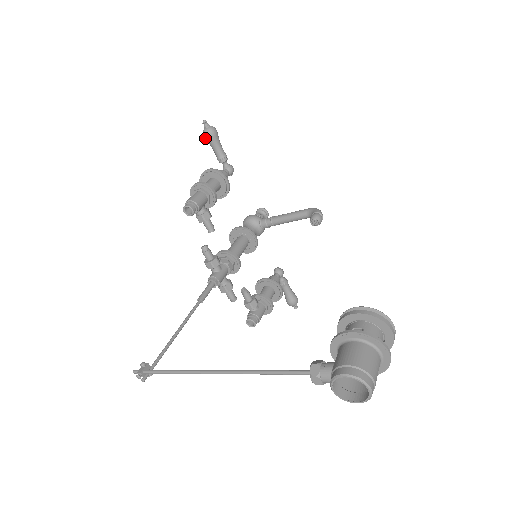
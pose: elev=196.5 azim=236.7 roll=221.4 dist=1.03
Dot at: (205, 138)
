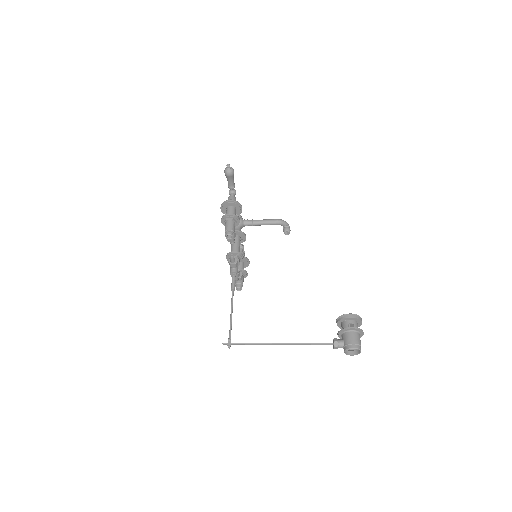
Dot at: (226, 175)
